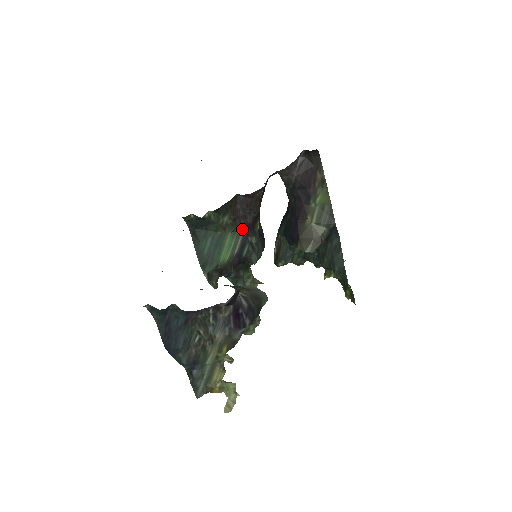
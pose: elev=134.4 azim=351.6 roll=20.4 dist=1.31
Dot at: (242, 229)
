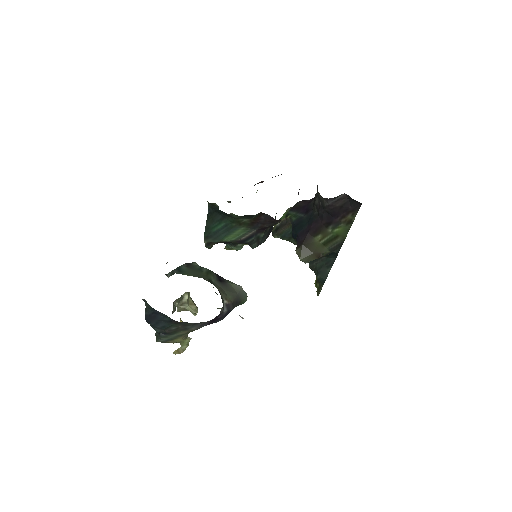
Dot at: (256, 229)
